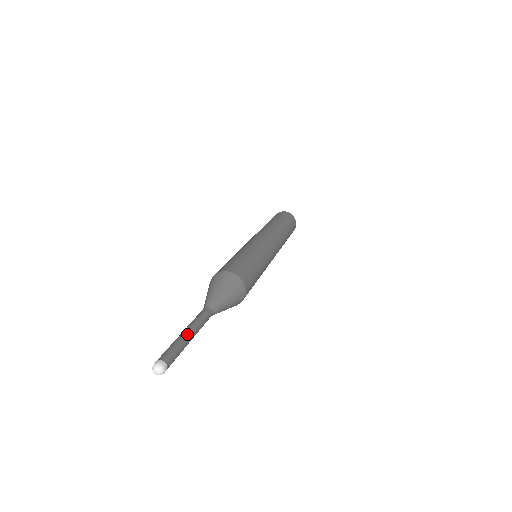
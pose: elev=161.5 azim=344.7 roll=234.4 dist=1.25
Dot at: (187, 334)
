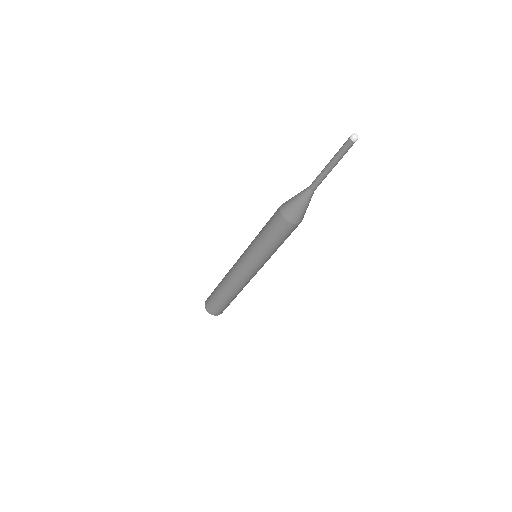
Dot at: occluded
